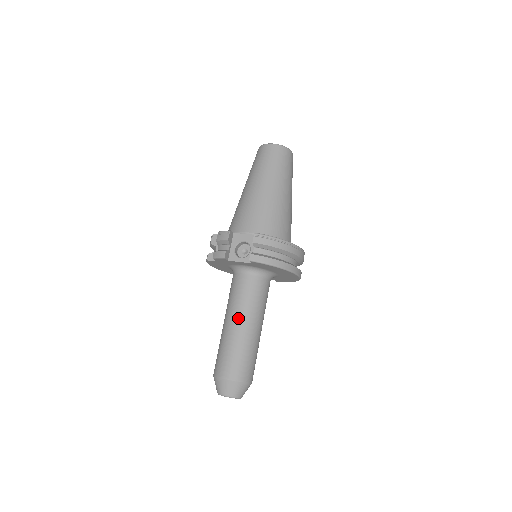
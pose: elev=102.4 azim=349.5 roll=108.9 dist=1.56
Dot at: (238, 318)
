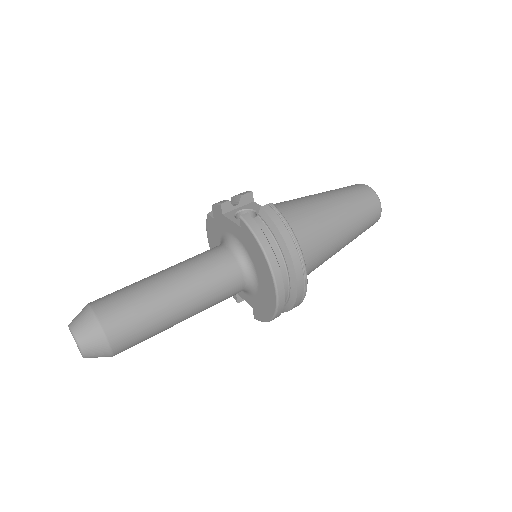
Dot at: (174, 272)
